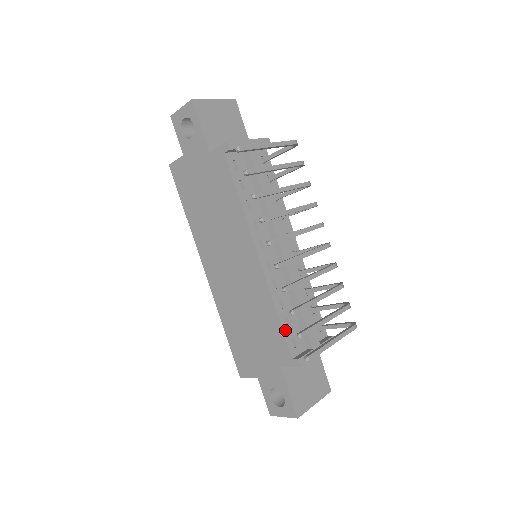
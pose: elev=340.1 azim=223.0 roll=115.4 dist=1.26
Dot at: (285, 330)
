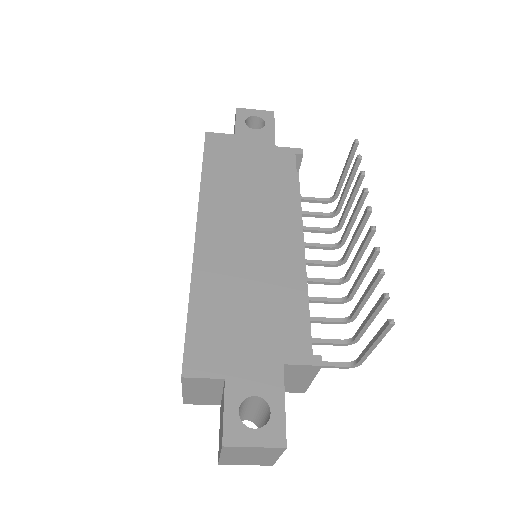
Dot at: (306, 320)
